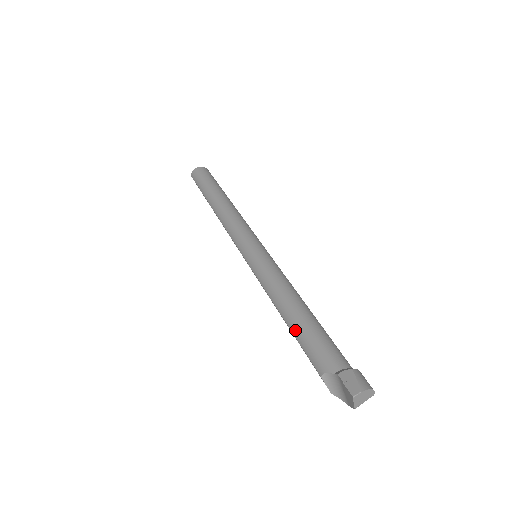
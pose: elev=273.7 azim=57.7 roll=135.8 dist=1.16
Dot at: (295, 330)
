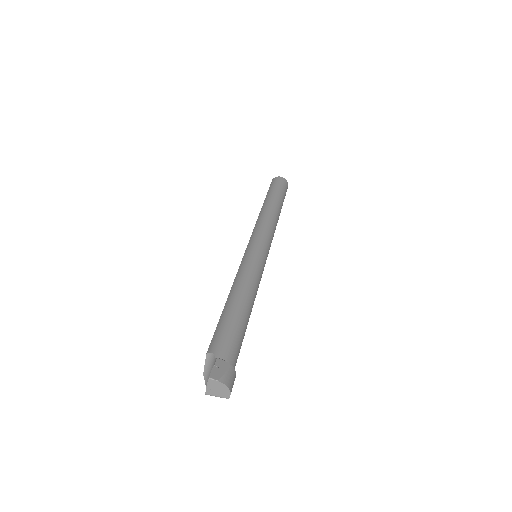
Dot at: (224, 313)
